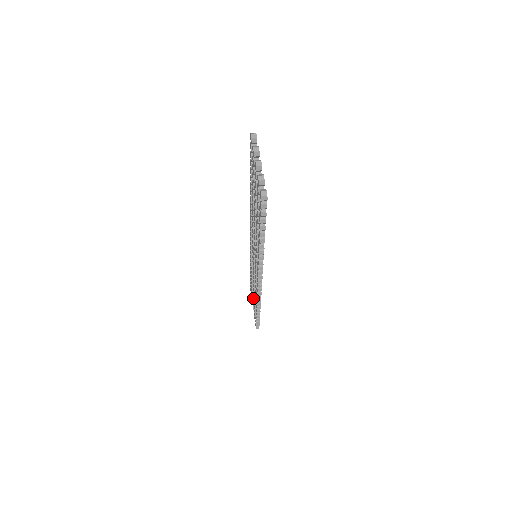
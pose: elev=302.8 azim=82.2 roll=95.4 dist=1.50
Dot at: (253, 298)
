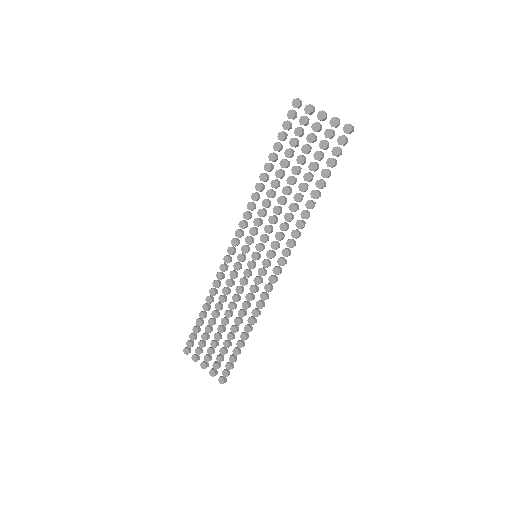
Dot at: (216, 343)
